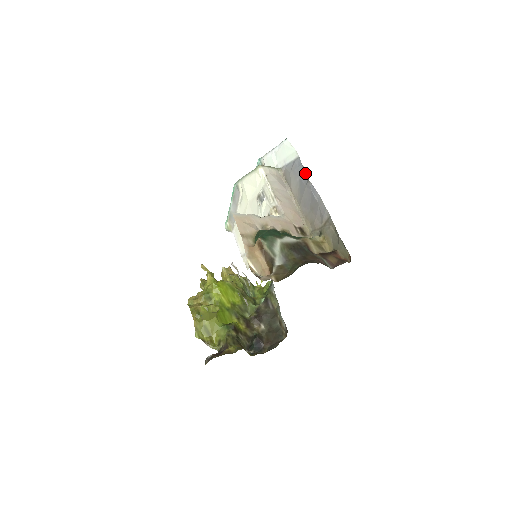
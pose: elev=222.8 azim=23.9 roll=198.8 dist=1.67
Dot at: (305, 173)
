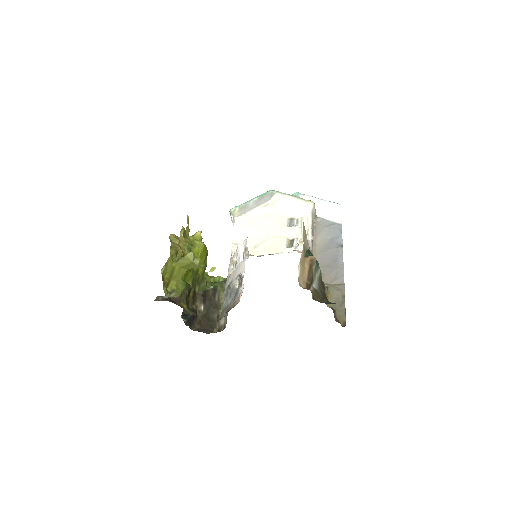
Dot at: (340, 239)
